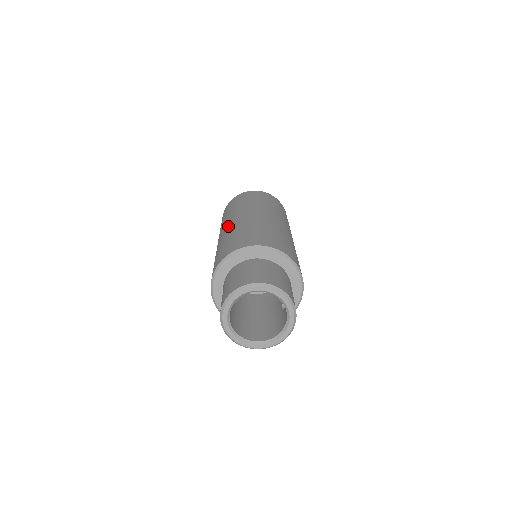
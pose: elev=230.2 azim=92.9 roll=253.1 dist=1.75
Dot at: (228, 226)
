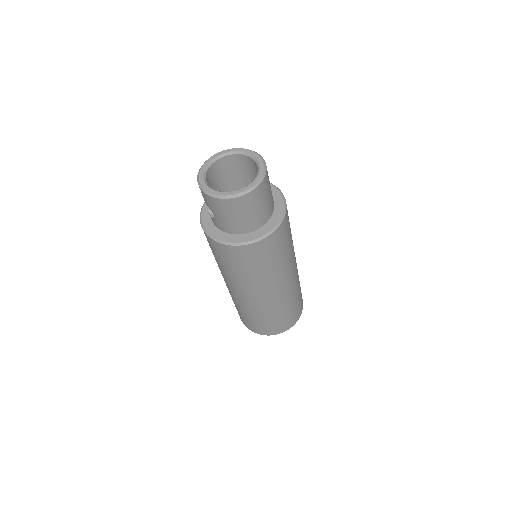
Dot at: occluded
